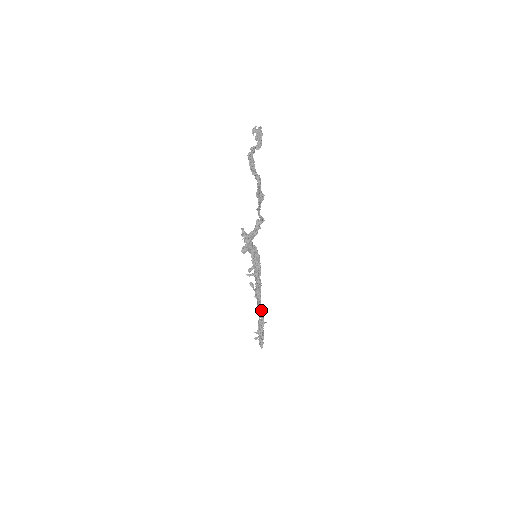
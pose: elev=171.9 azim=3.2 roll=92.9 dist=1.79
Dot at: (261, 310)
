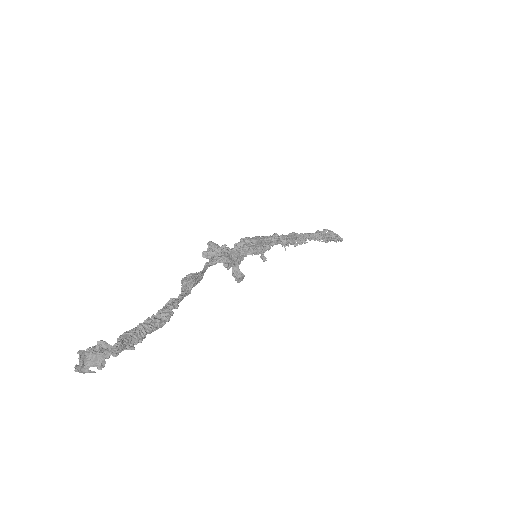
Dot at: (309, 235)
